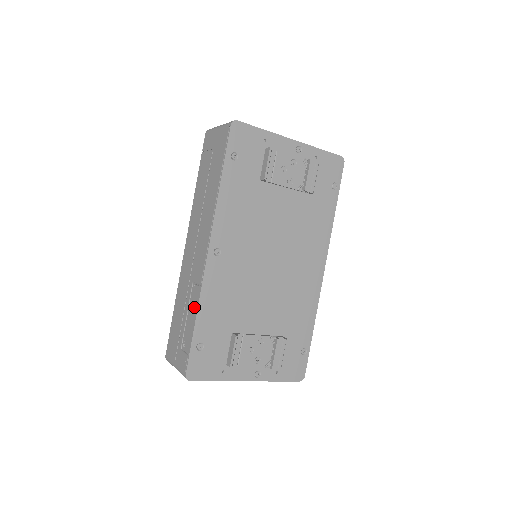
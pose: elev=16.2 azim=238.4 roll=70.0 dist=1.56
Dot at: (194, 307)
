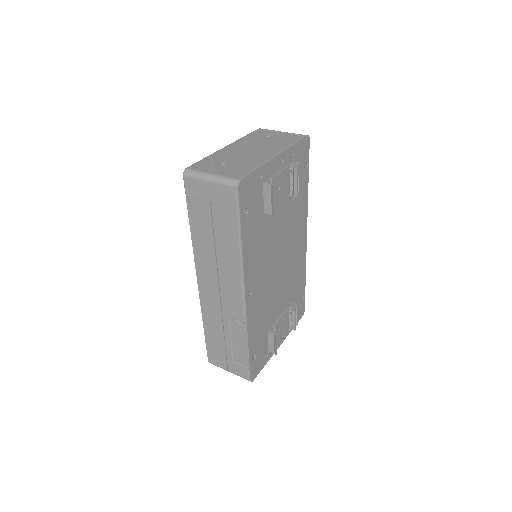
Dot at: (241, 337)
